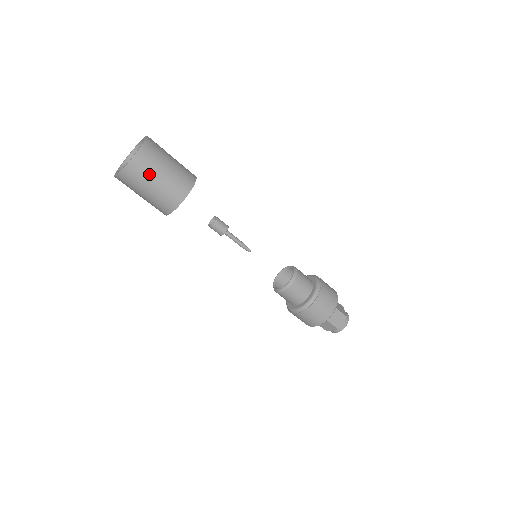
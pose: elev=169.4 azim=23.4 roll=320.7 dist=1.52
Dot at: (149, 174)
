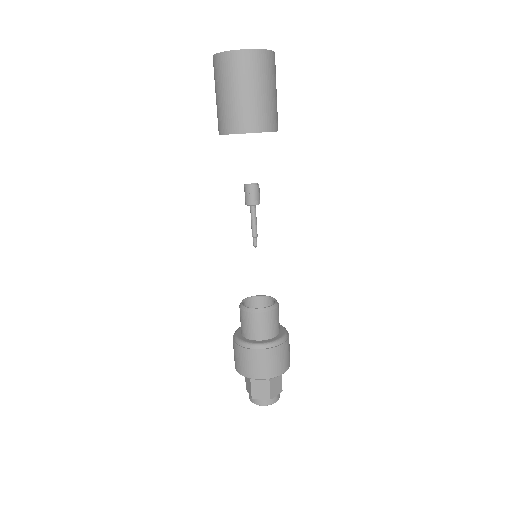
Dot at: (232, 79)
